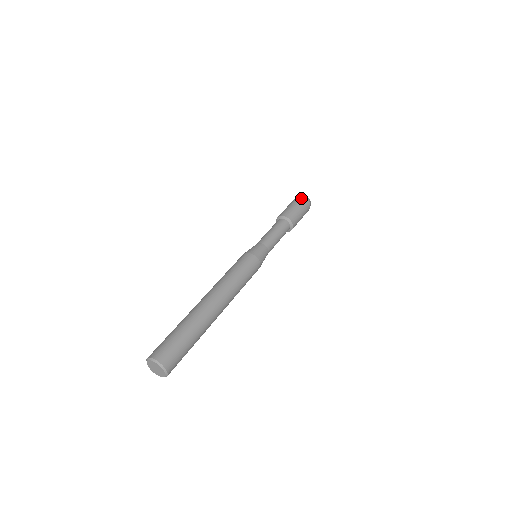
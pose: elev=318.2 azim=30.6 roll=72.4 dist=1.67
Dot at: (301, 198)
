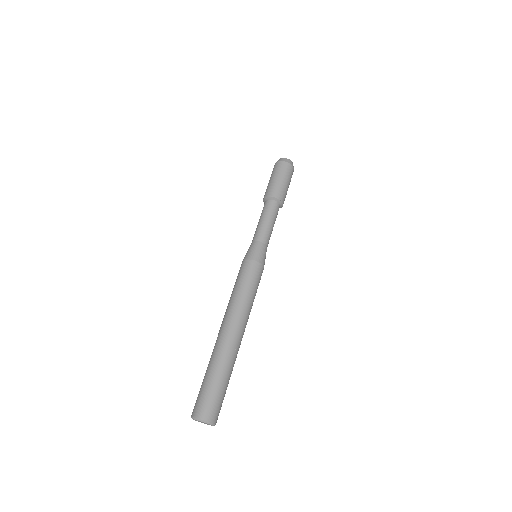
Dot at: (278, 165)
